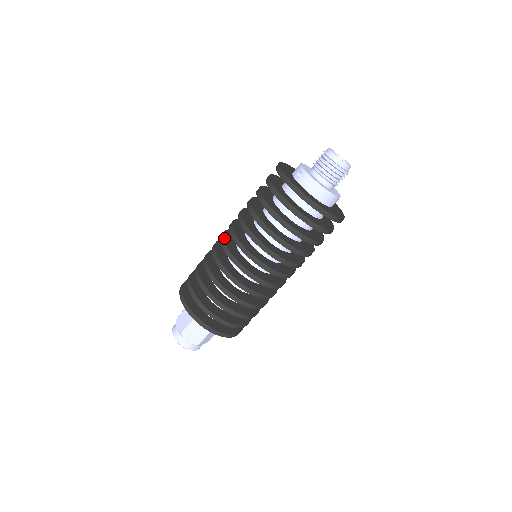
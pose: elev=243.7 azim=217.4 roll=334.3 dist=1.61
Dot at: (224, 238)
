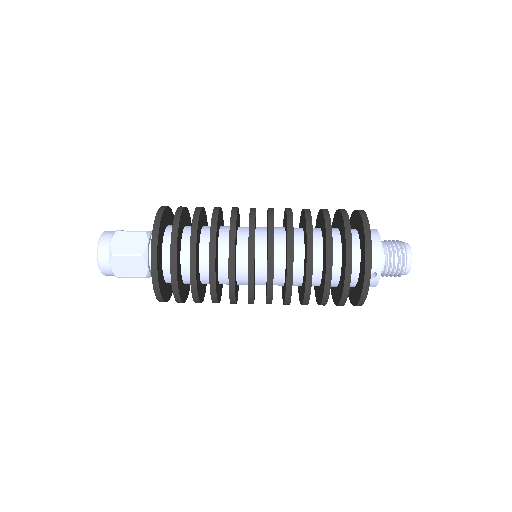
Dot at: occluded
